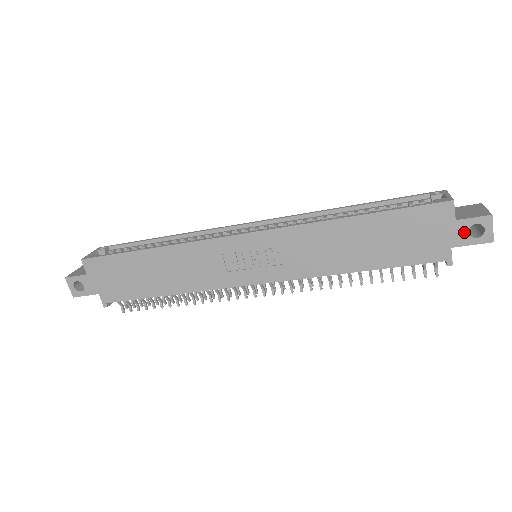
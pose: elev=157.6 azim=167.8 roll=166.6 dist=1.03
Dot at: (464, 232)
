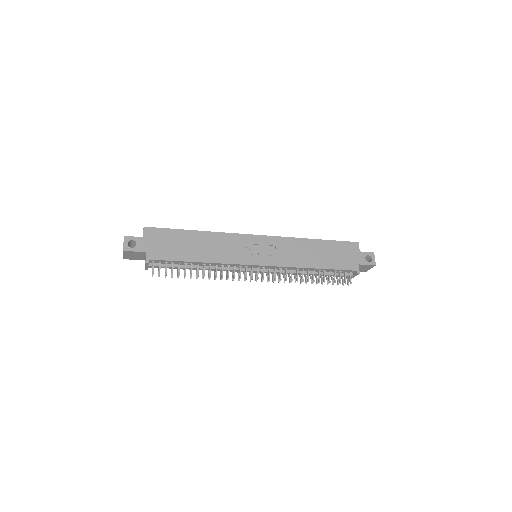
Dot at: (363, 258)
